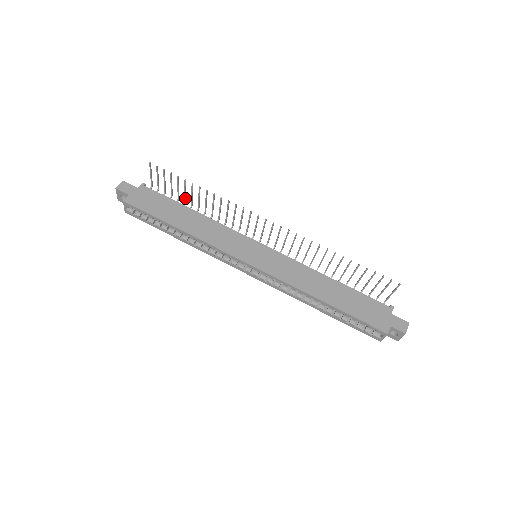
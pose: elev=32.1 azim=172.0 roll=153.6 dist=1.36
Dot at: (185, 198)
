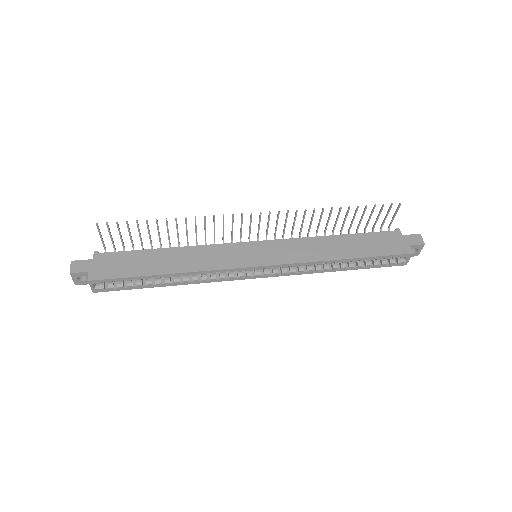
Dot at: (151, 241)
